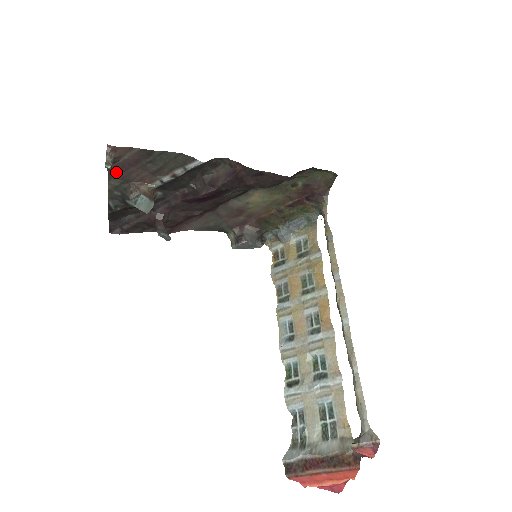
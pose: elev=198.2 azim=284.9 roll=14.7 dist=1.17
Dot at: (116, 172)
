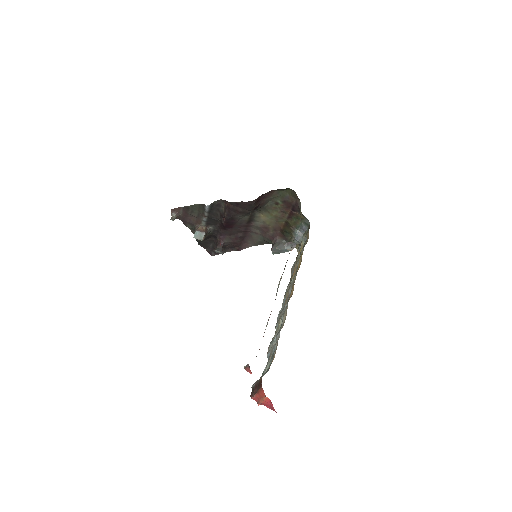
Dot at: (185, 221)
